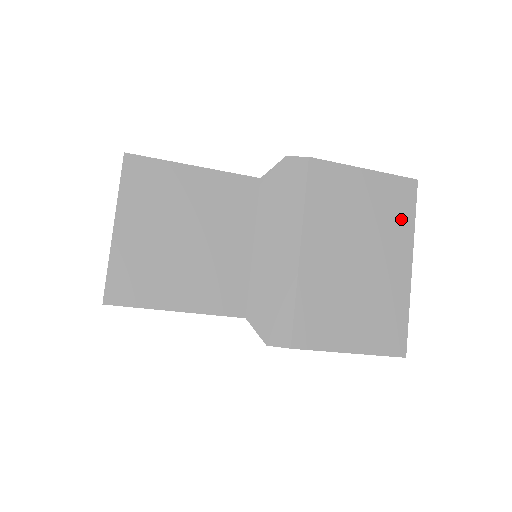
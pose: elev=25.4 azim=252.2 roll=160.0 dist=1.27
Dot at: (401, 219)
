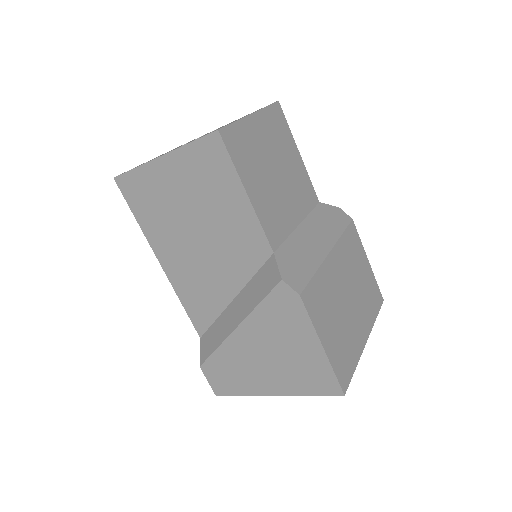
Dot at: (372, 308)
